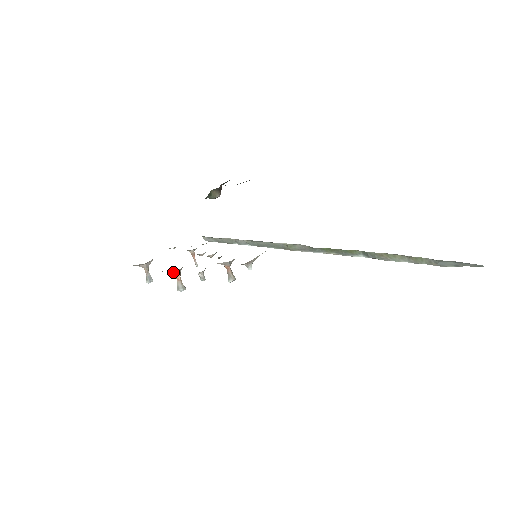
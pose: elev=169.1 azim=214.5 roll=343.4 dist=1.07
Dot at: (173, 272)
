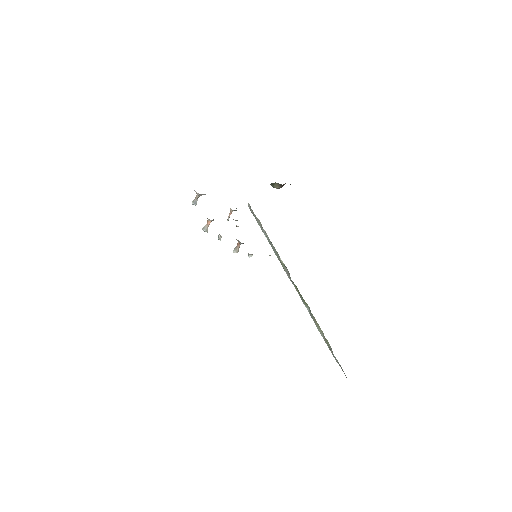
Dot at: occluded
